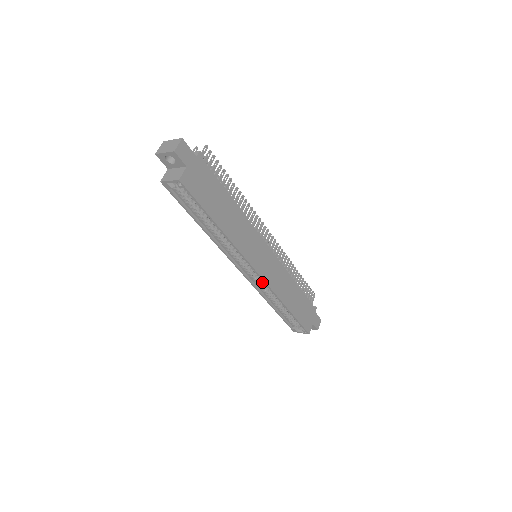
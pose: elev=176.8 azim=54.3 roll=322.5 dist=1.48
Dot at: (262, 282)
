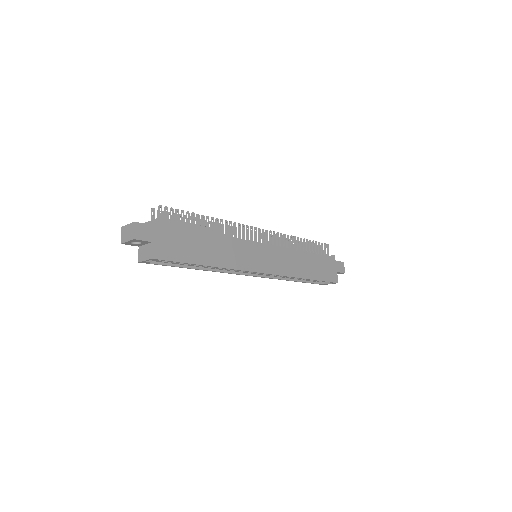
Dot at: occluded
